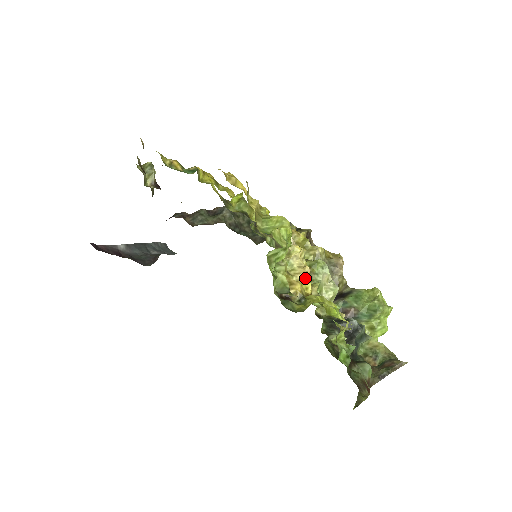
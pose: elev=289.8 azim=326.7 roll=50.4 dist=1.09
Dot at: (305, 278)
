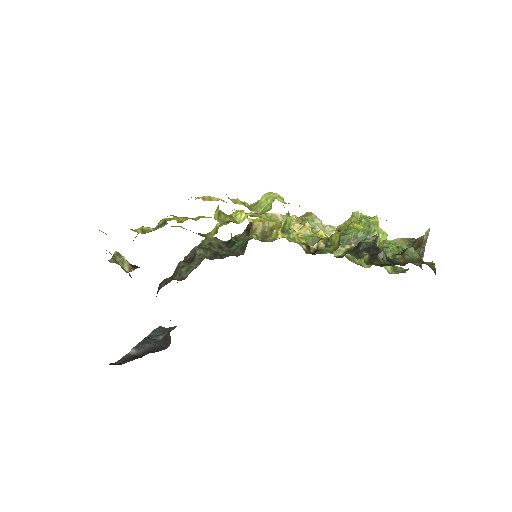
Dot at: (312, 233)
